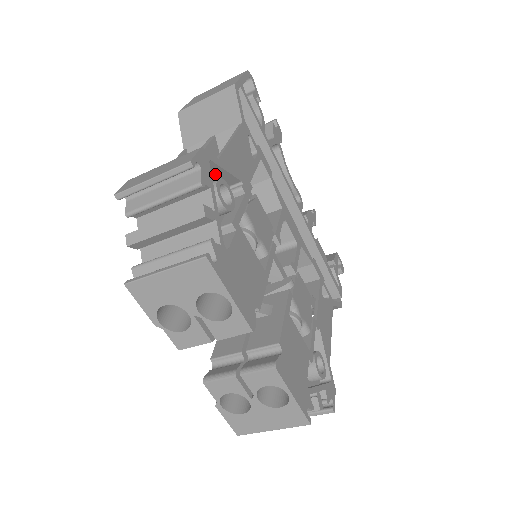
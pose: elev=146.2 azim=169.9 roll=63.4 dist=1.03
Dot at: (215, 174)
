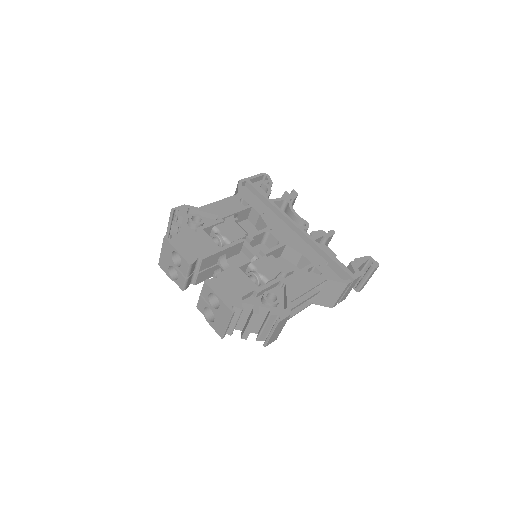
Dot at: (201, 215)
